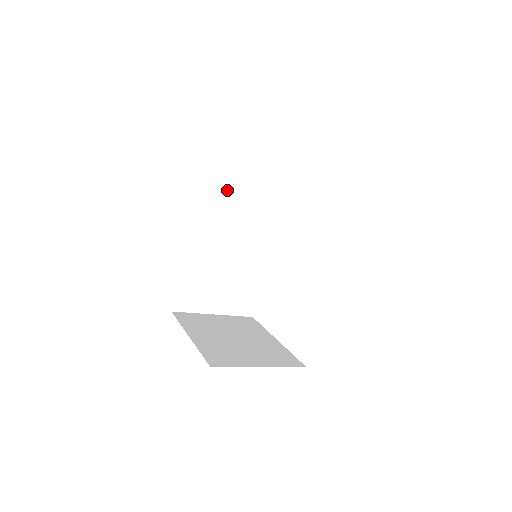
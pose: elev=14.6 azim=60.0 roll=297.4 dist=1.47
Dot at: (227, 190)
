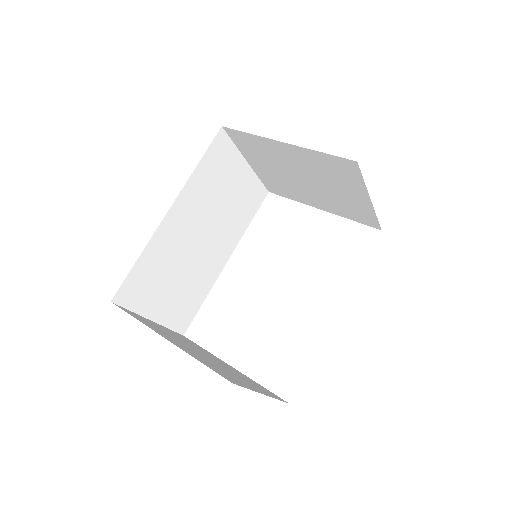
Dot at: (226, 169)
